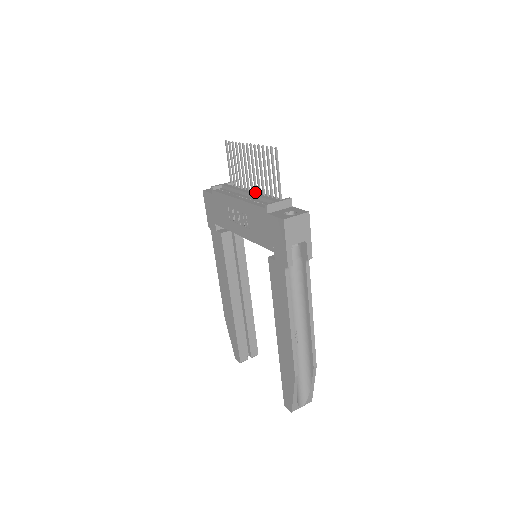
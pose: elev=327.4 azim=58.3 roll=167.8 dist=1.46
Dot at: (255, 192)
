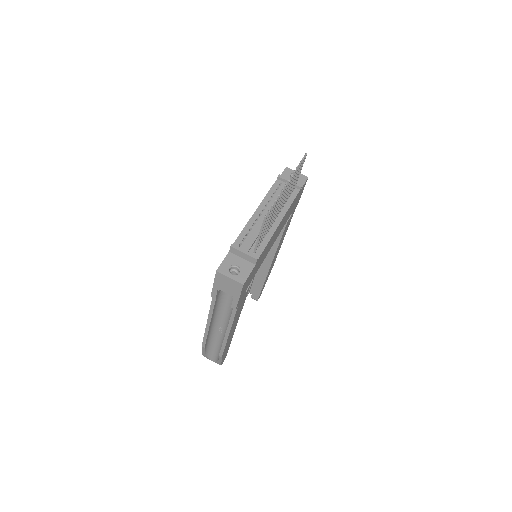
Dot at: occluded
